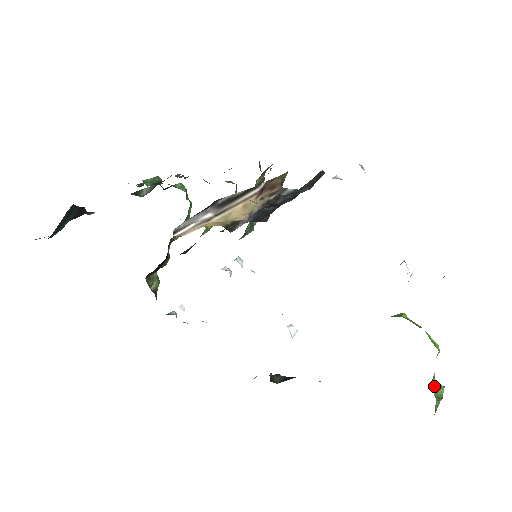
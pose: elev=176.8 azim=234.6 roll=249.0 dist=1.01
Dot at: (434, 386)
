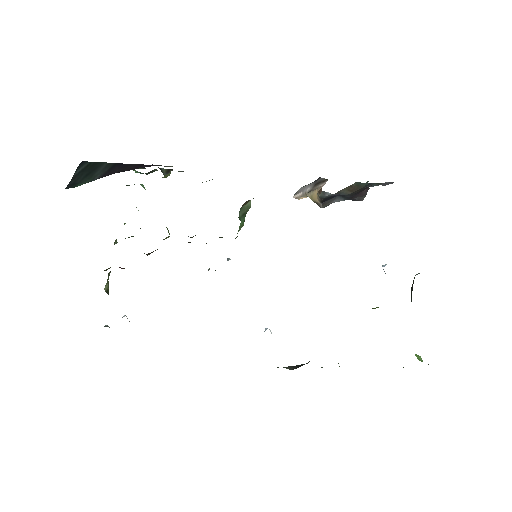
Dot at: (416, 355)
